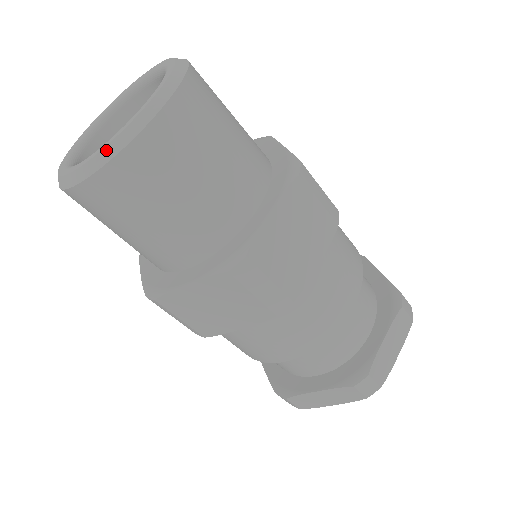
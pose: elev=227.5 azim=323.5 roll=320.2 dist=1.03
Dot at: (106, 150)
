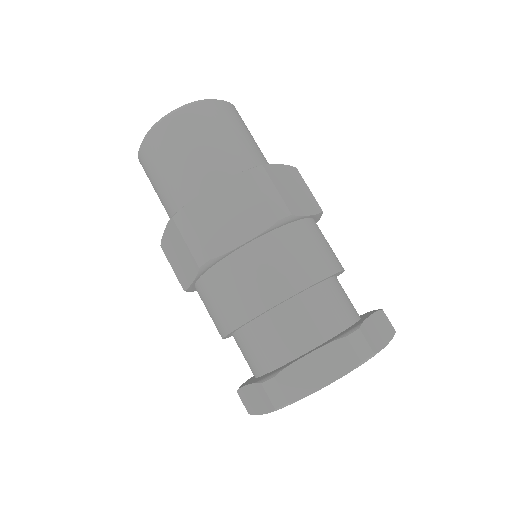
Dot at: (146, 135)
